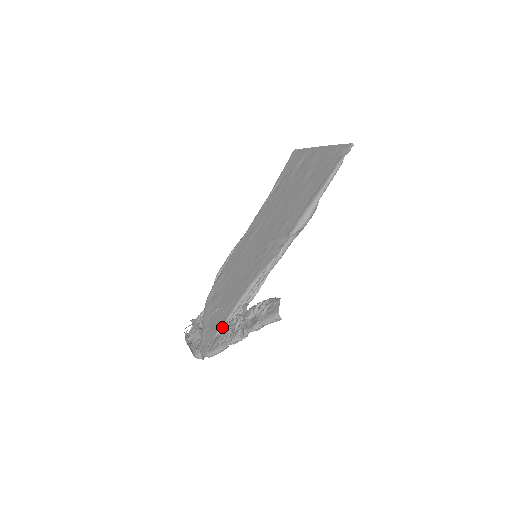
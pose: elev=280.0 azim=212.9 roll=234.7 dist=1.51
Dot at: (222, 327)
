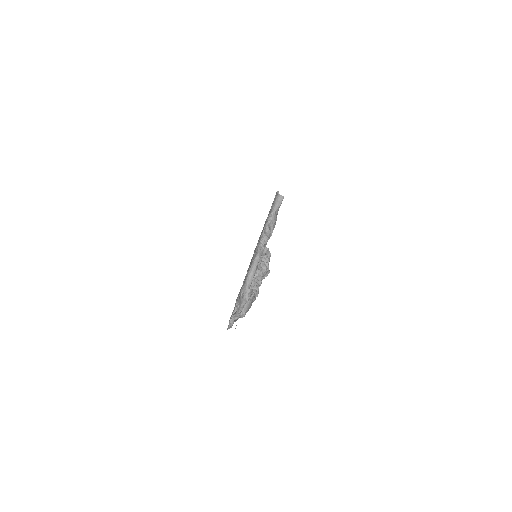
Dot at: occluded
